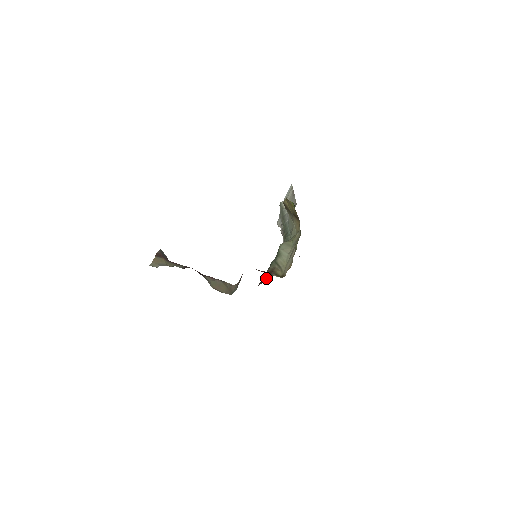
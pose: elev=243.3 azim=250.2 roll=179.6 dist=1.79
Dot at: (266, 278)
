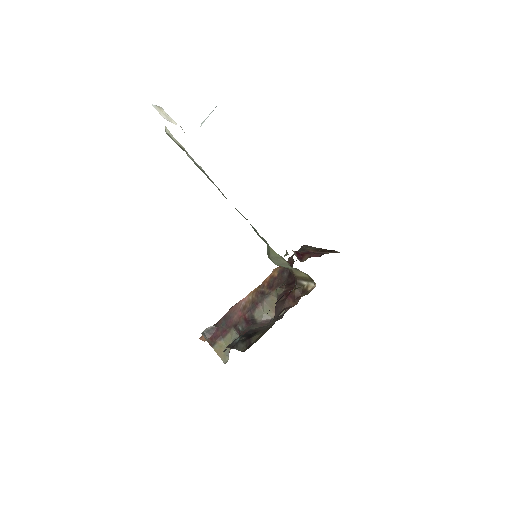
Dot at: occluded
